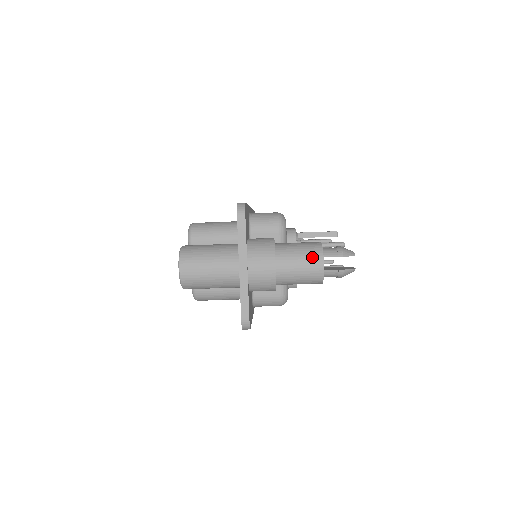
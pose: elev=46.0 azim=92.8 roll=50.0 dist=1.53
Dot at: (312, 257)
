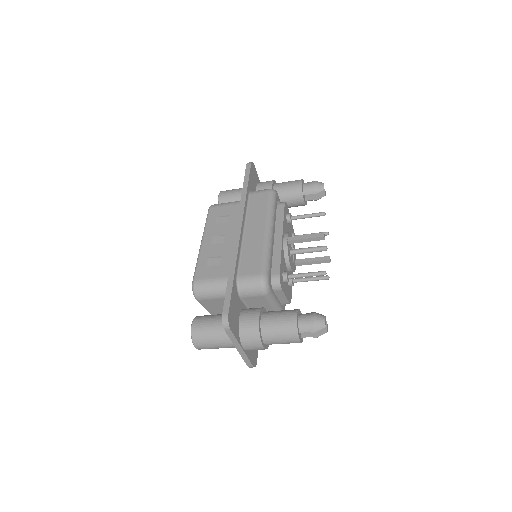
Dot at: (290, 337)
